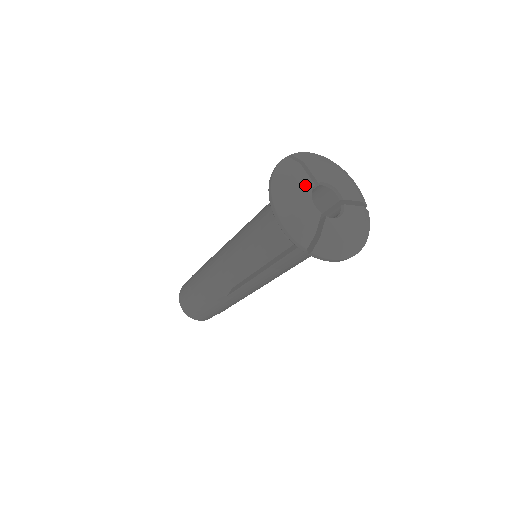
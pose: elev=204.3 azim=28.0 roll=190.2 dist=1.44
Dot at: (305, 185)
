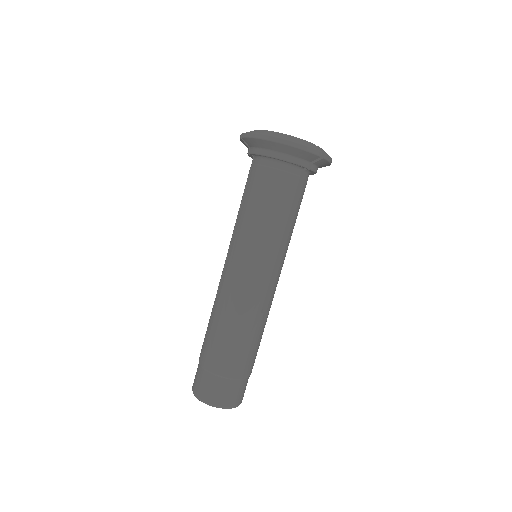
Dot at: occluded
